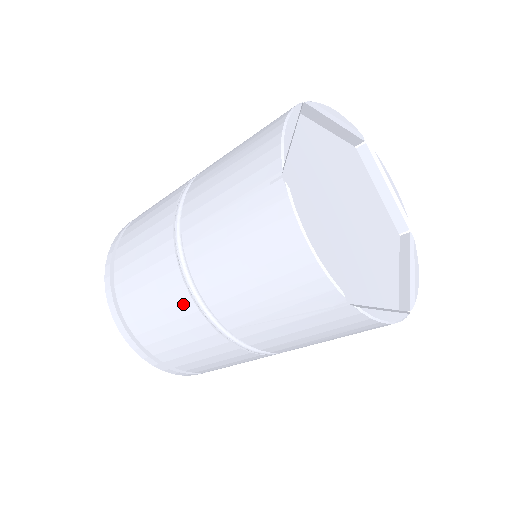
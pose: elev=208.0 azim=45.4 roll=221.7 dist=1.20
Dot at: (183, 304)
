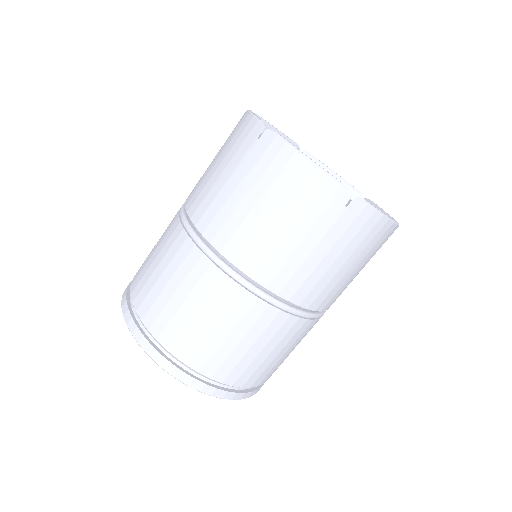
Dot at: (217, 285)
